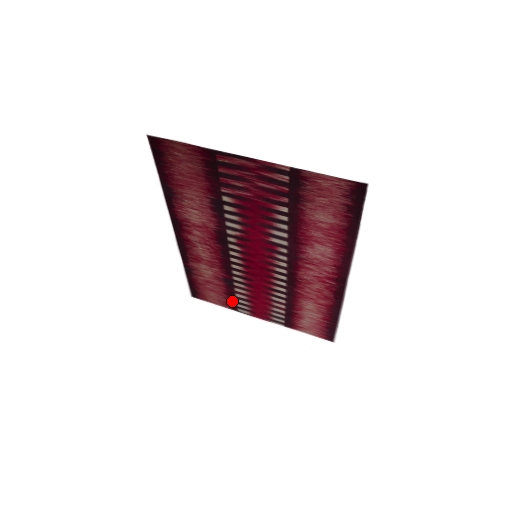
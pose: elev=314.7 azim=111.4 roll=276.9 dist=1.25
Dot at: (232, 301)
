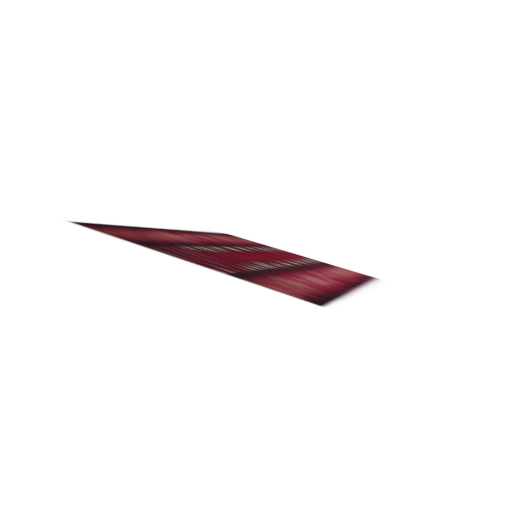
Dot at: (263, 246)
